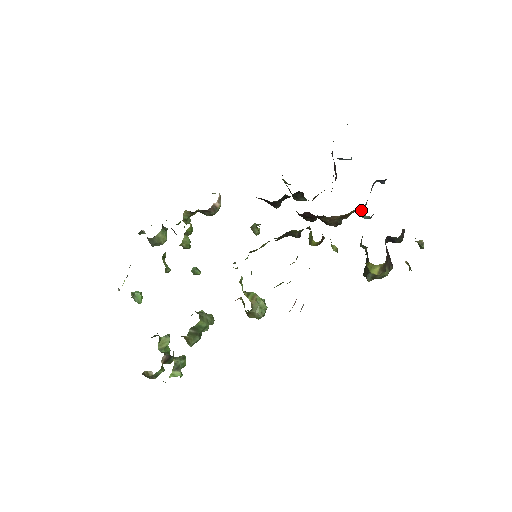
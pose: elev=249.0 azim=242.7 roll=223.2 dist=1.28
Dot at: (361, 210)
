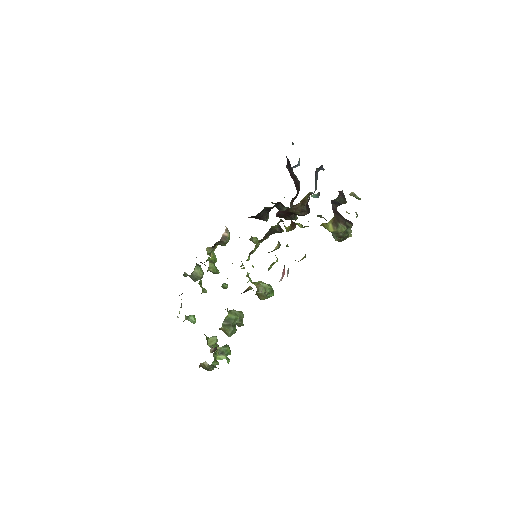
Dot at: (312, 193)
